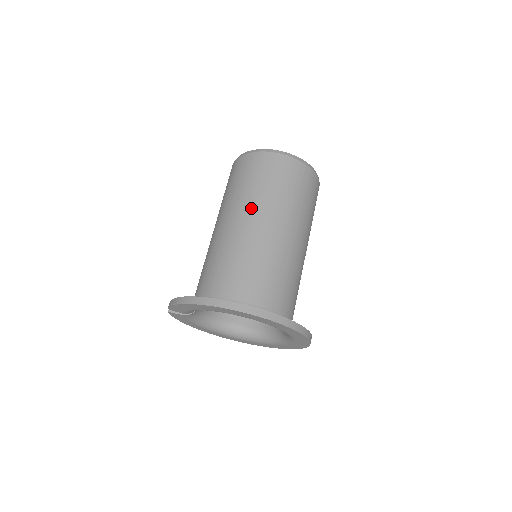
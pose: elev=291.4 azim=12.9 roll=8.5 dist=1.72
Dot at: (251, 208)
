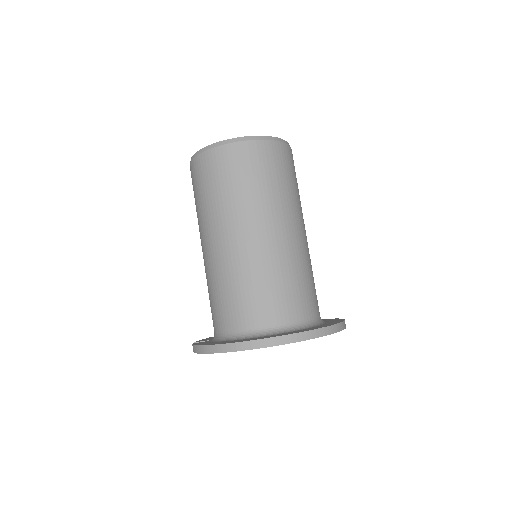
Dot at: (230, 221)
